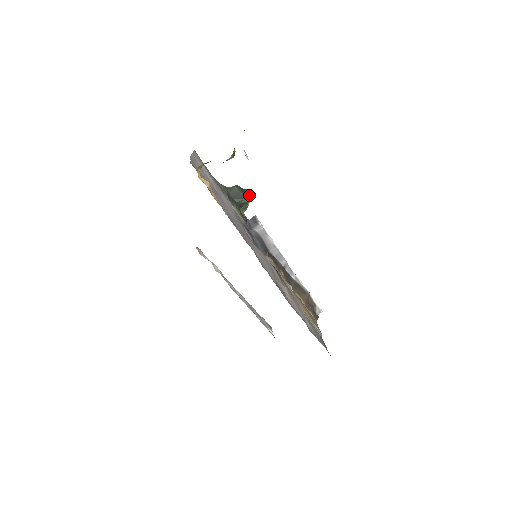
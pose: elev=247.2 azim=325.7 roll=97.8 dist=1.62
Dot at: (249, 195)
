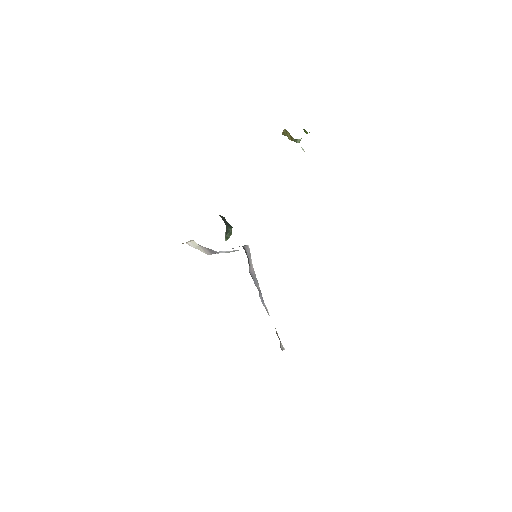
Dot at: occluded
